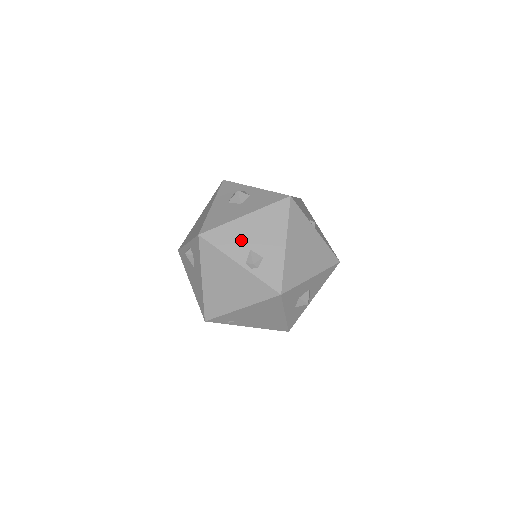
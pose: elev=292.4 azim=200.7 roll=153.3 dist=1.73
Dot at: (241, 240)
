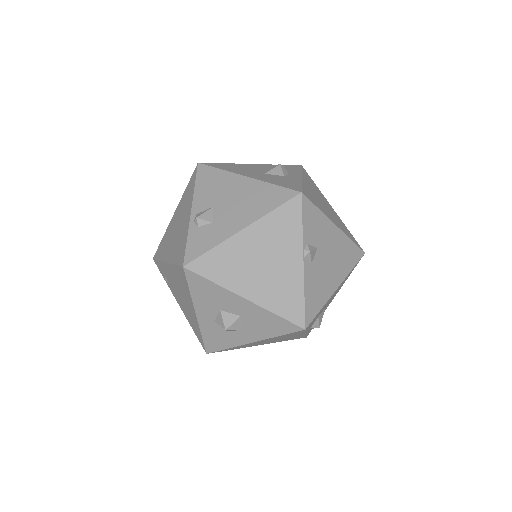
Dot at: (217, 193)
